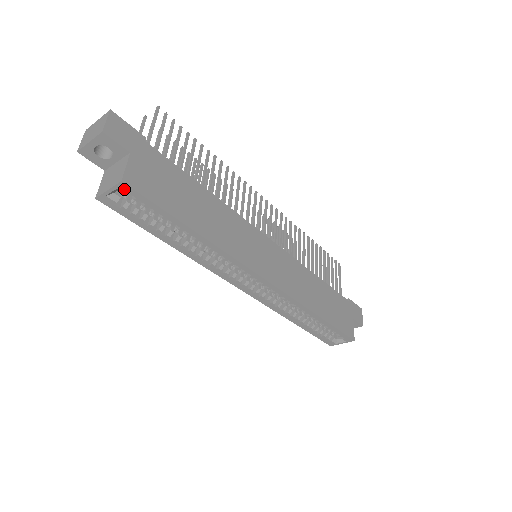
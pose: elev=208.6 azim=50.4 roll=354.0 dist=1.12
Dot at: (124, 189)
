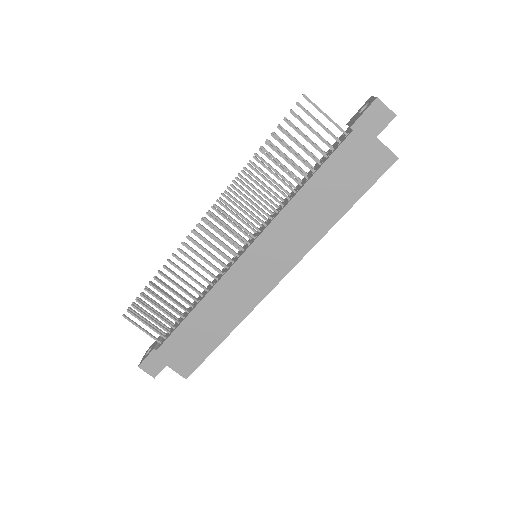
Dot at: (190, 373)
